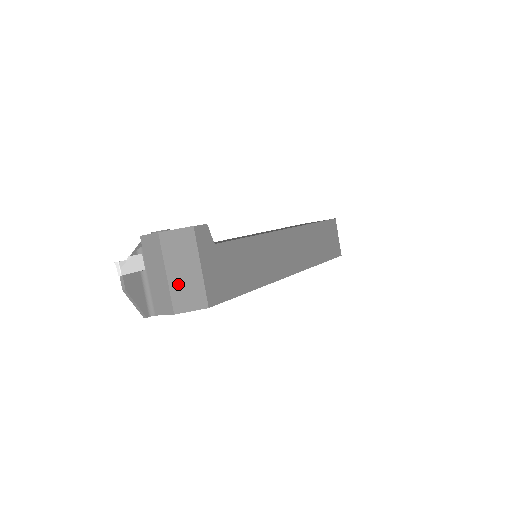
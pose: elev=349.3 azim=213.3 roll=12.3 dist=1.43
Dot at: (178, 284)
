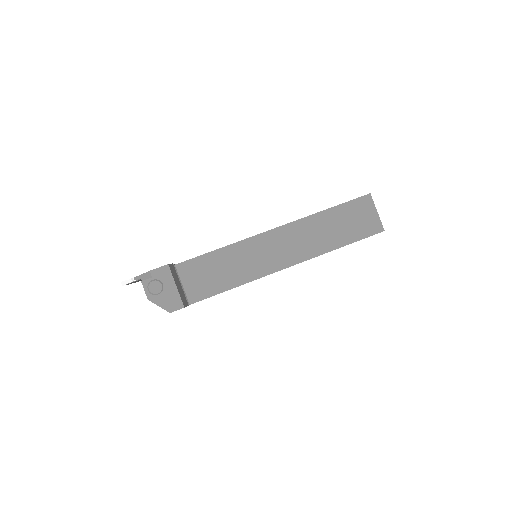
Dot at: occluded
